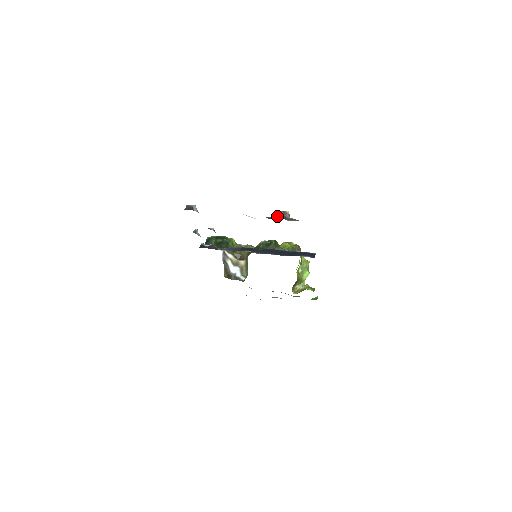
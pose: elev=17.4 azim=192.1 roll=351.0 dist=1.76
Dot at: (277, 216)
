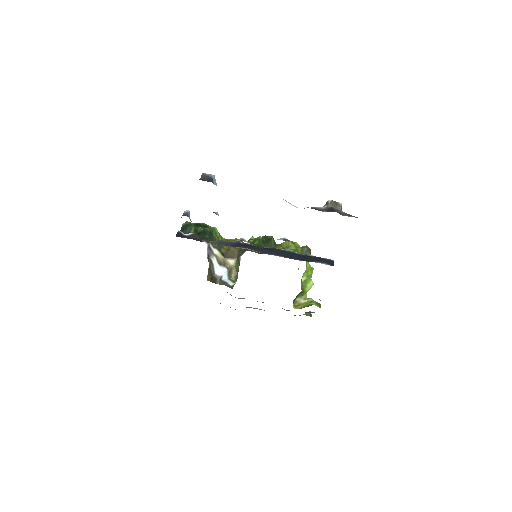
Dot at: (326, 207)
